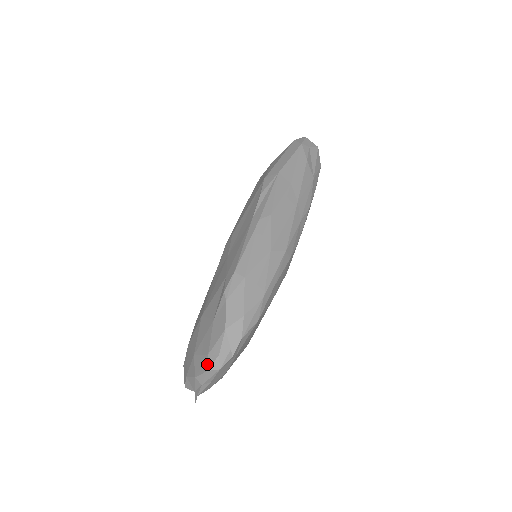
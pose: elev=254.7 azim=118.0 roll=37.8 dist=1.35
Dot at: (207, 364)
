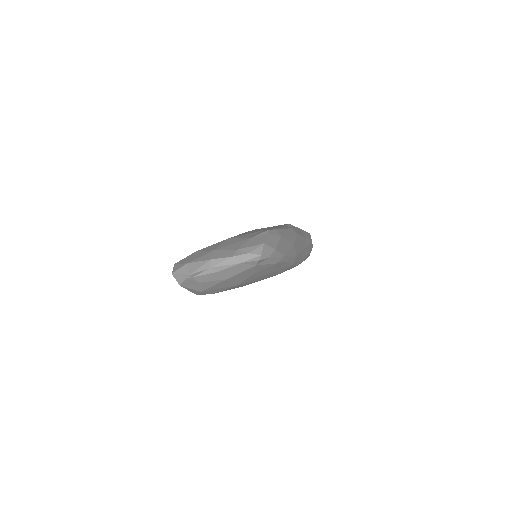
Dot at: (234, 253)
